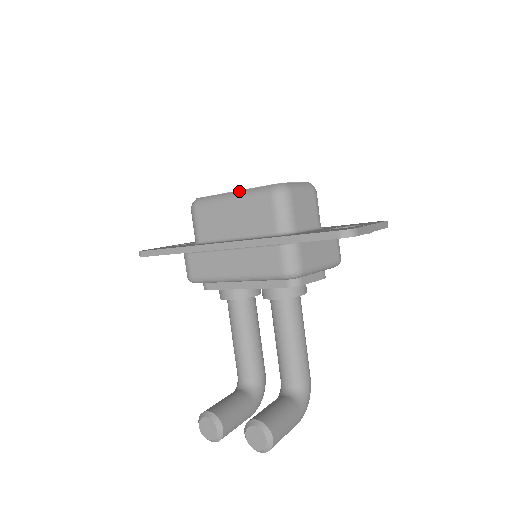
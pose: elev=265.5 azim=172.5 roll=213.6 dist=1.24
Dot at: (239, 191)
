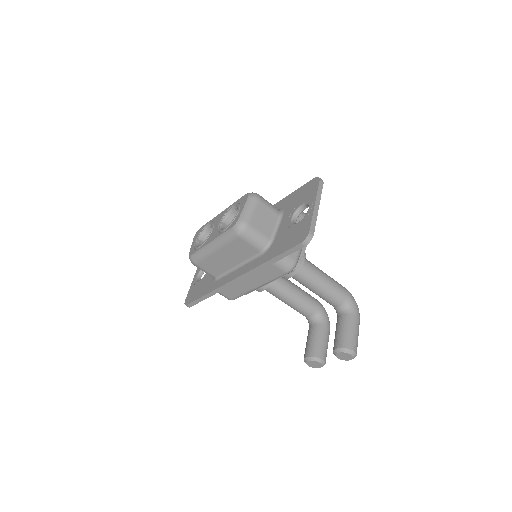
Dot at: (214, 241)
